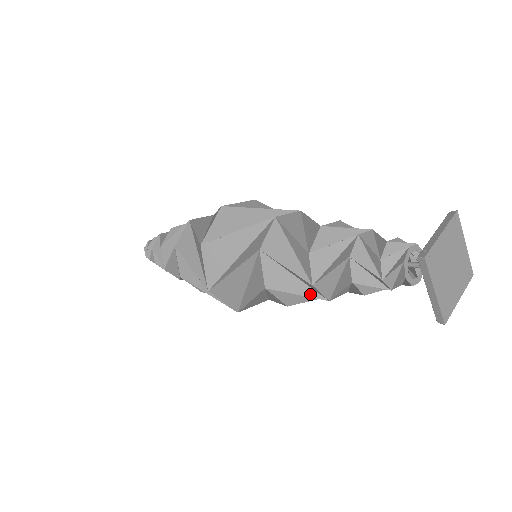
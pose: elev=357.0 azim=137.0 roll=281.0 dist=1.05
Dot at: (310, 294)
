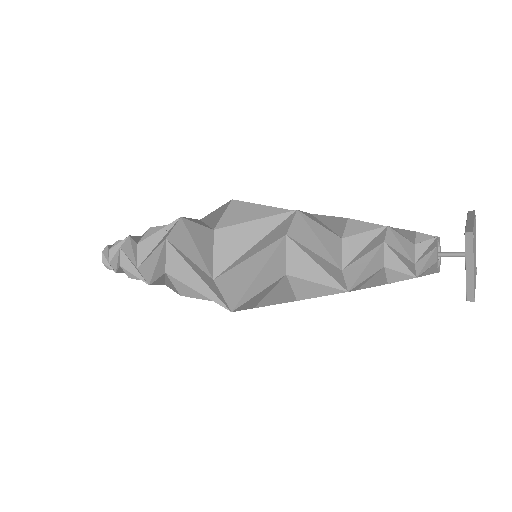
Dot at: (330, 283)
